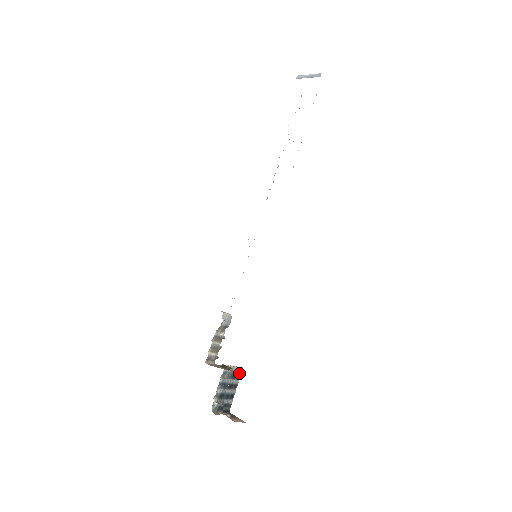
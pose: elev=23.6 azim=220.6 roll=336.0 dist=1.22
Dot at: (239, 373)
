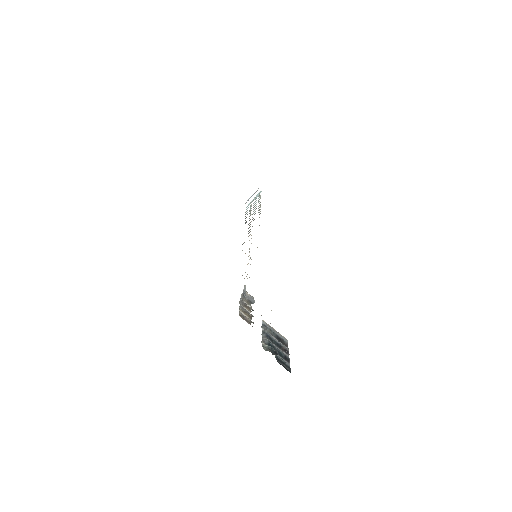
Dot at: (284, 341)
